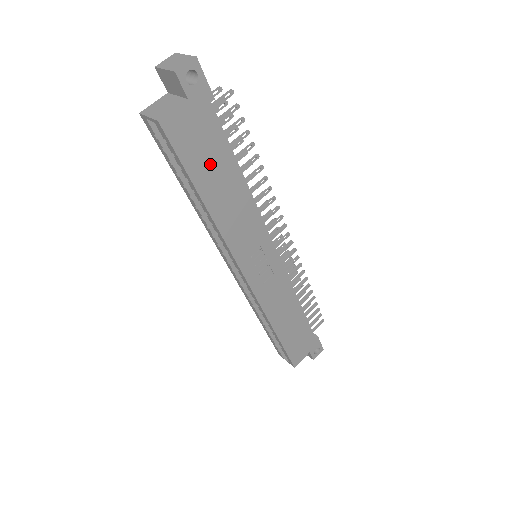
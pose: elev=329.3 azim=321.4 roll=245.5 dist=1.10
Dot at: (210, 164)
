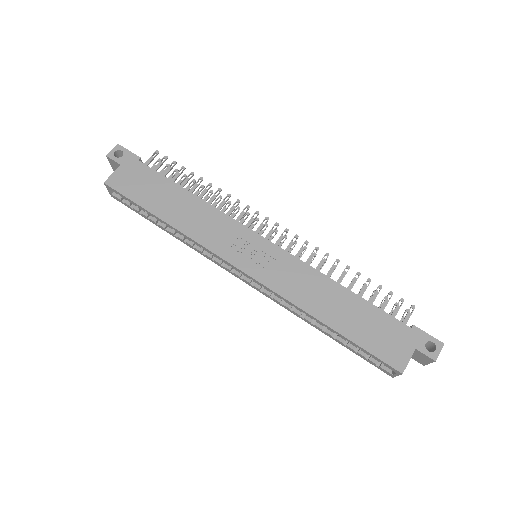
Dot at: (155, 194)
